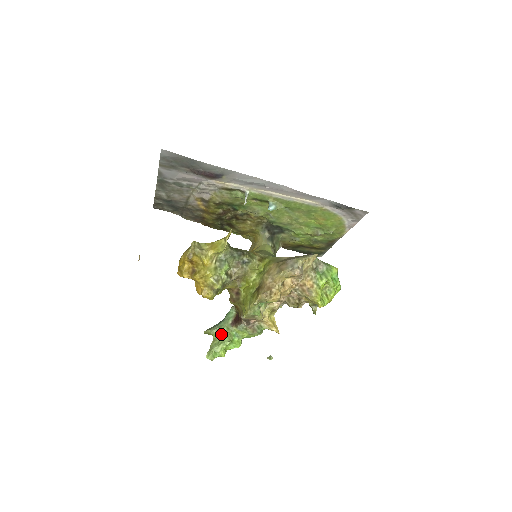
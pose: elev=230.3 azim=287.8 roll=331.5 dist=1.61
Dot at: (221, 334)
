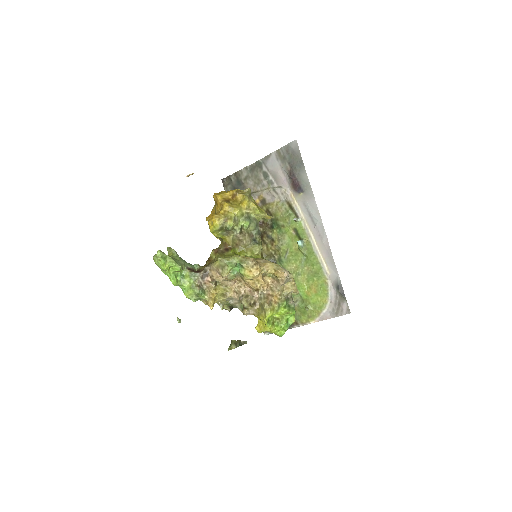
Dot at: (179, 260)
